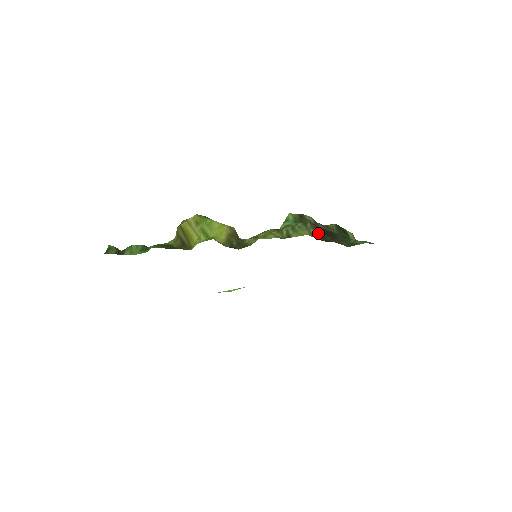
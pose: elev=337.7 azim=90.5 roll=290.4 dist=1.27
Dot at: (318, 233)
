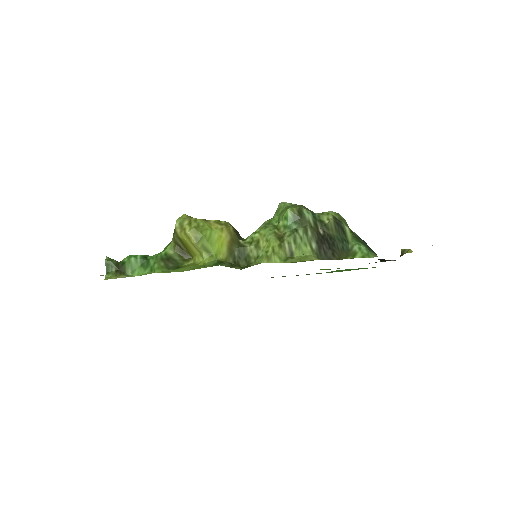
Dot at: (320, 247)
